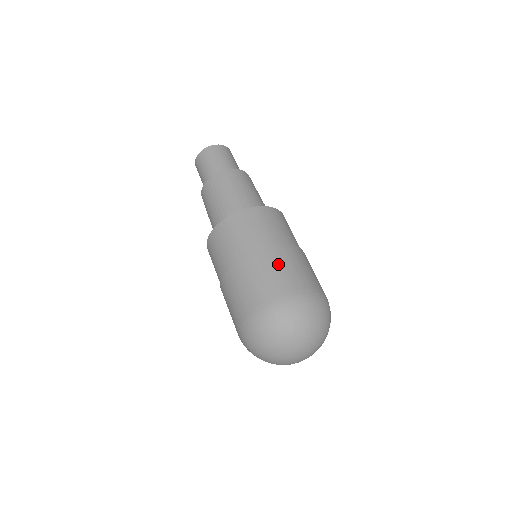
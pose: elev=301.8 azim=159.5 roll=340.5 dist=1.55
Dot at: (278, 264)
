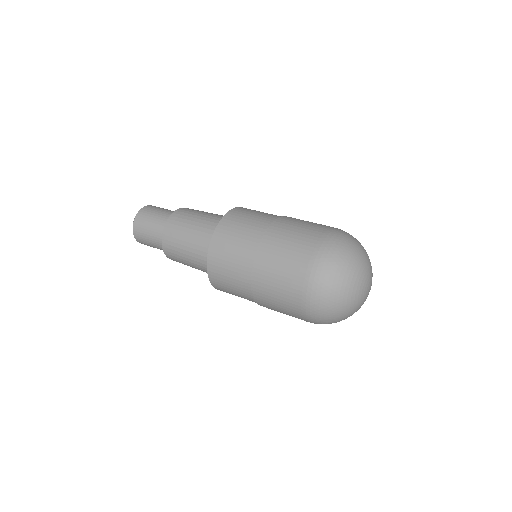
Dot at: (294, 224)
